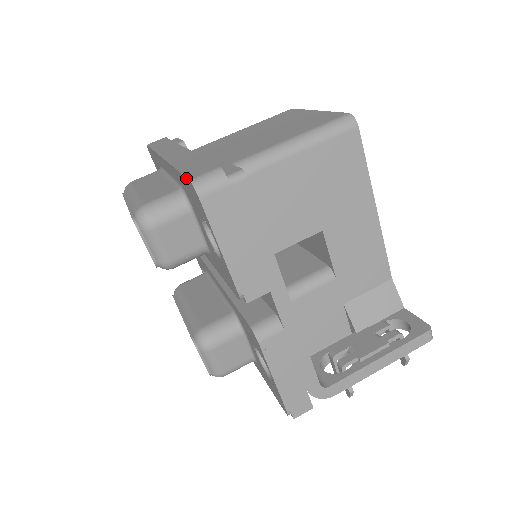
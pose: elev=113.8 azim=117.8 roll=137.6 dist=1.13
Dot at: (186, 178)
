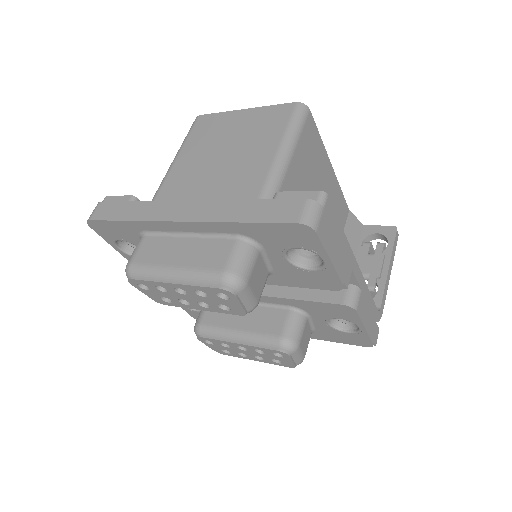
Dot at: (286, 224)
